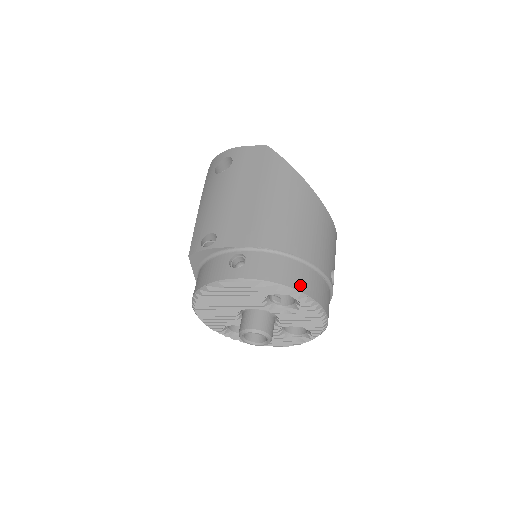
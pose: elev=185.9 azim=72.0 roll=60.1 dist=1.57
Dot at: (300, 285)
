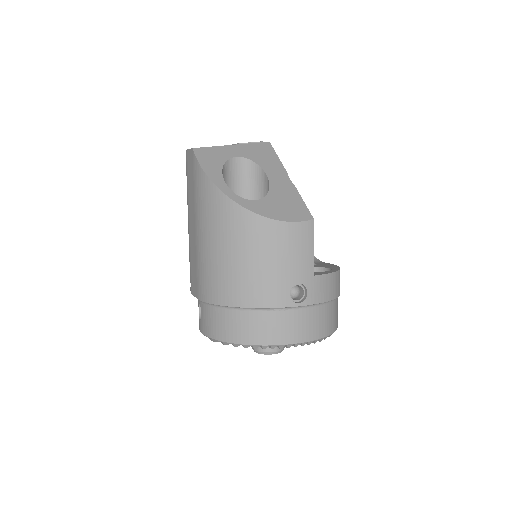
Dot at: (240, 337)
